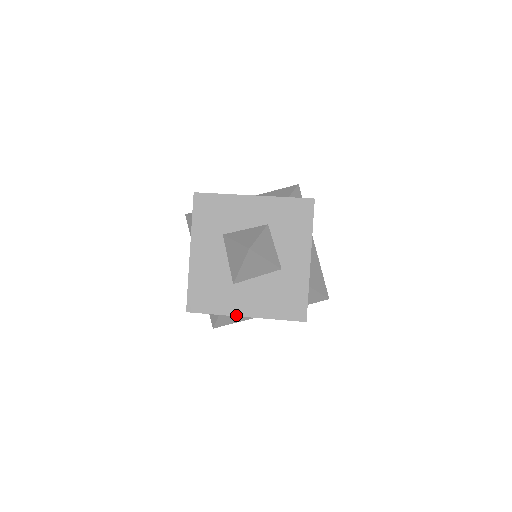
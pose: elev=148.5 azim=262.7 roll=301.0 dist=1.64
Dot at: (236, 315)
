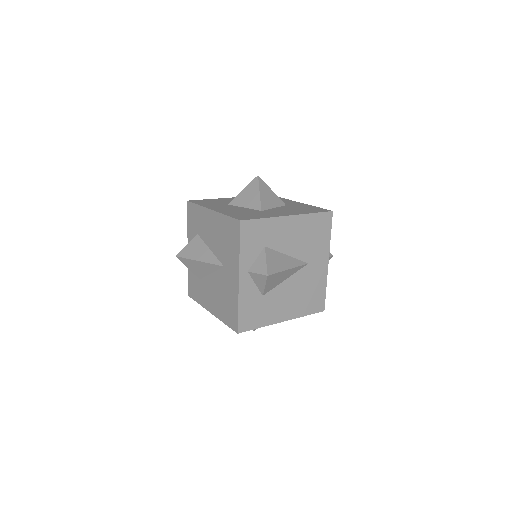
Dot at: (282, 216)
